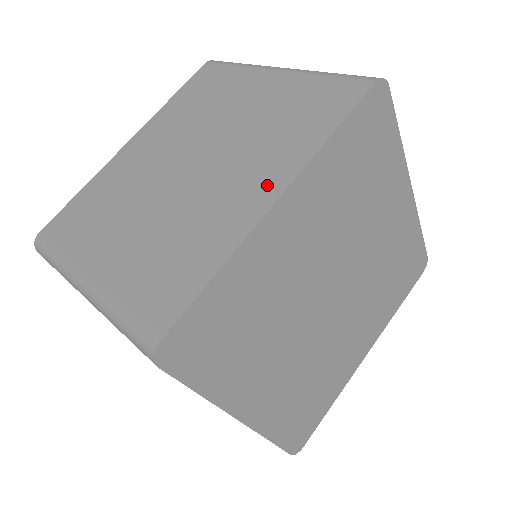
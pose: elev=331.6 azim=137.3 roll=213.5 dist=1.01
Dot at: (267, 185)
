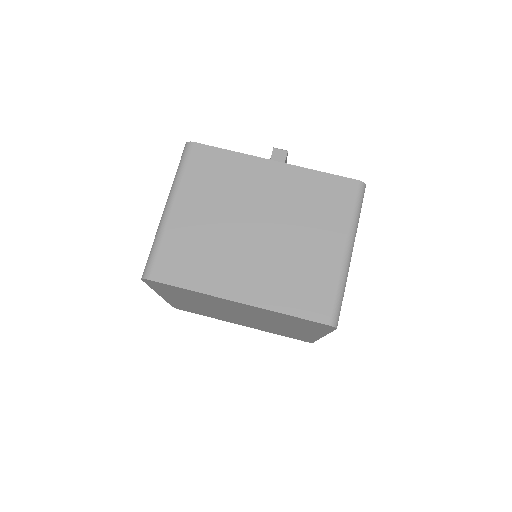
Dot at: (246, 291)
